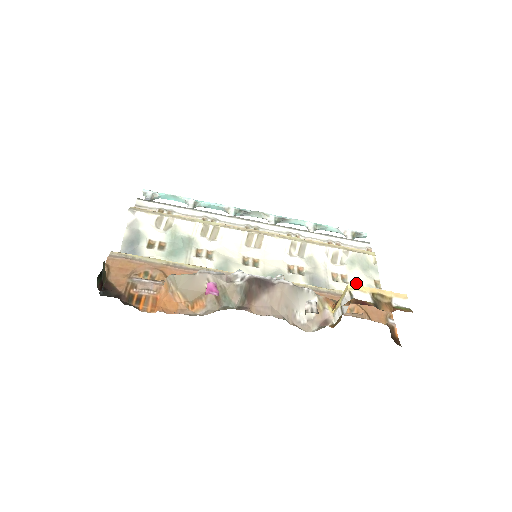
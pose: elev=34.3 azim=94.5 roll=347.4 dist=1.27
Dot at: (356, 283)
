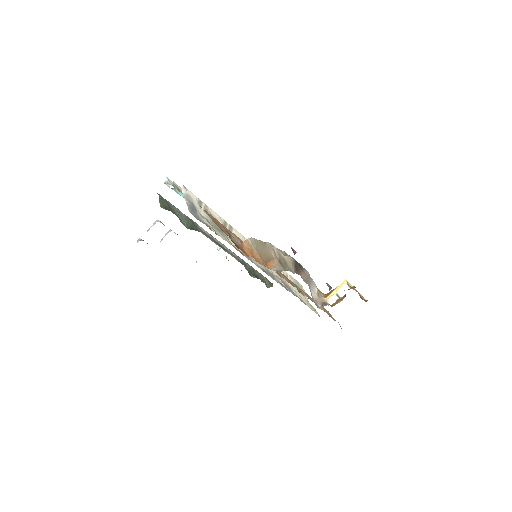
Dot at: (302, 297)
